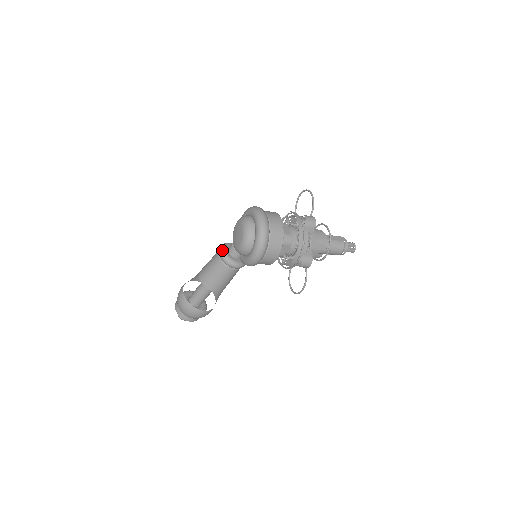
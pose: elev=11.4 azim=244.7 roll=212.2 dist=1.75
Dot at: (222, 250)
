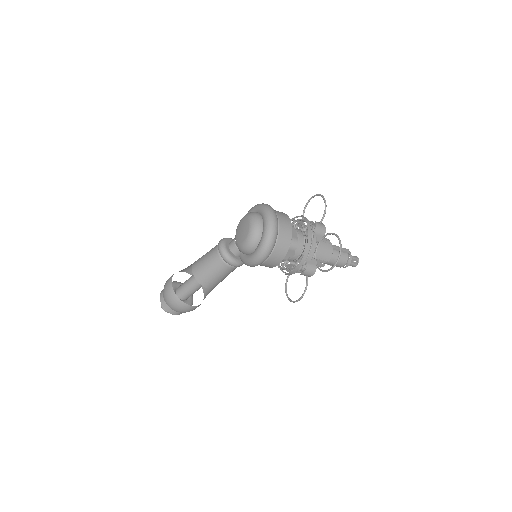
Dot at: (222, 245)
